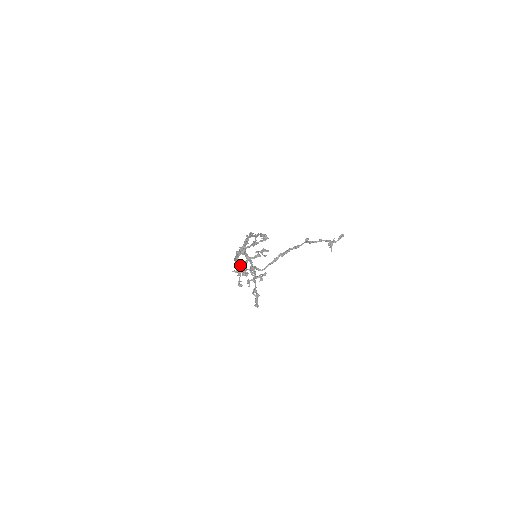
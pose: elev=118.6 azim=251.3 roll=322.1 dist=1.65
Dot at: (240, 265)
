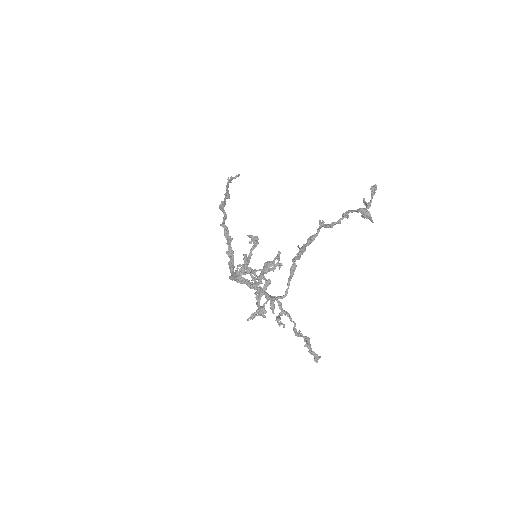
Dot at: (243, 274)
